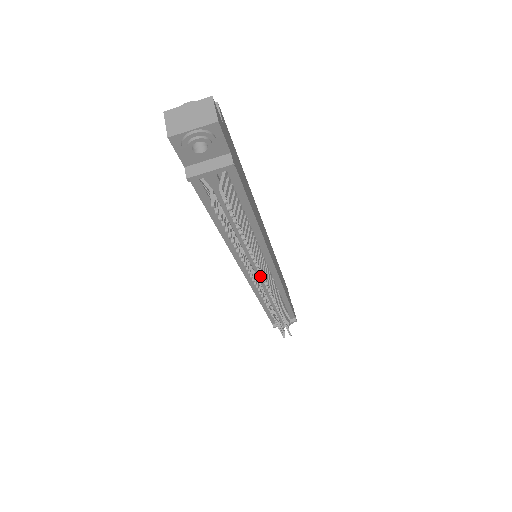
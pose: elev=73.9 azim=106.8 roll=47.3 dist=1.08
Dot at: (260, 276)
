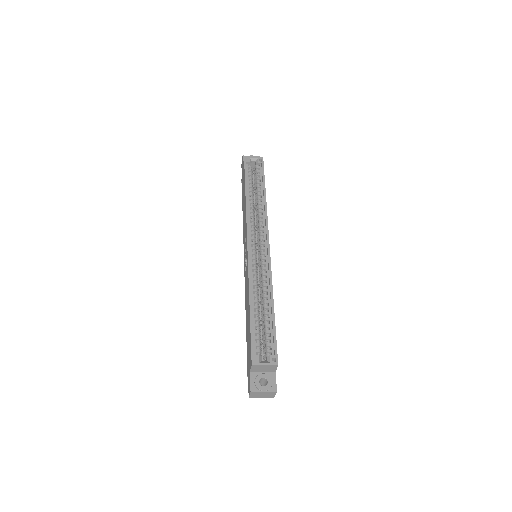
Dot at: occluded
